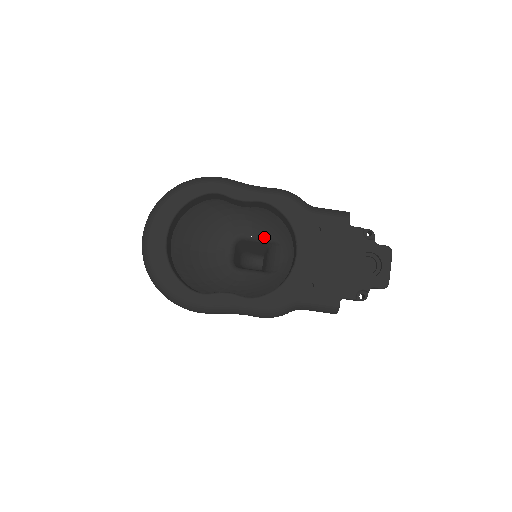
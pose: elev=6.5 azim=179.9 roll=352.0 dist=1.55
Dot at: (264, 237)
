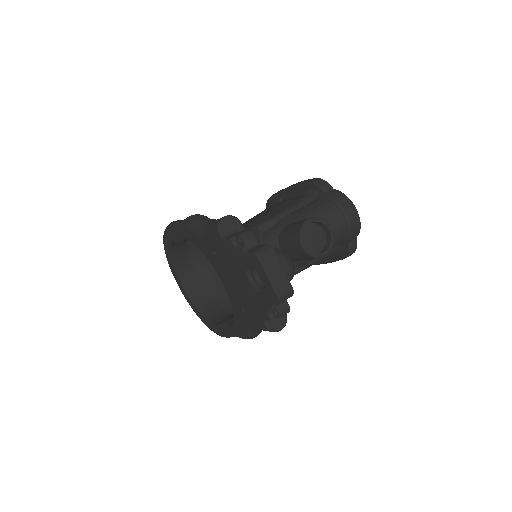
Dot at: occluded
